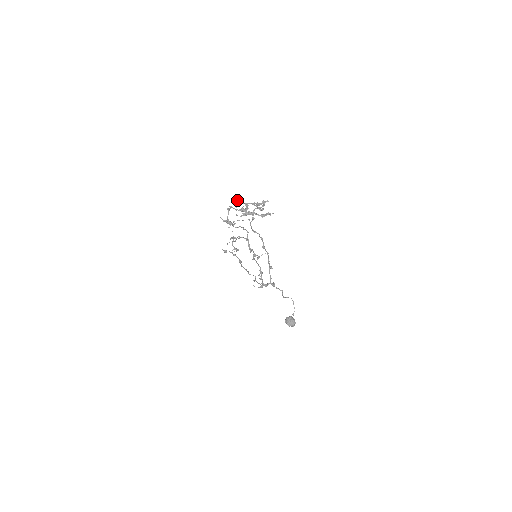
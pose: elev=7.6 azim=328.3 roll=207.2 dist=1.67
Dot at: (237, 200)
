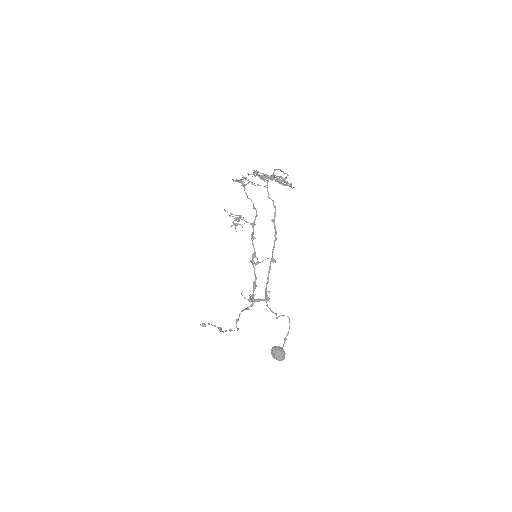
Dot at: (257, 171)
